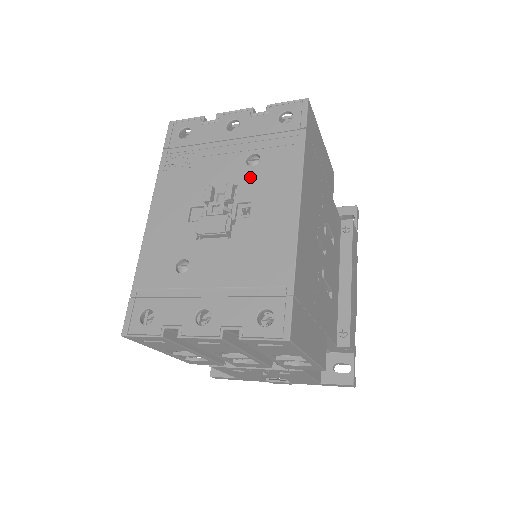
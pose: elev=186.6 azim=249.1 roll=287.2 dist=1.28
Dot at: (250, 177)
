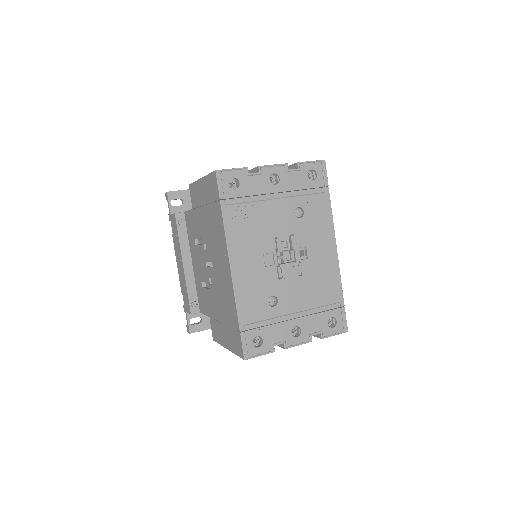
Dot at: (301, 227)
